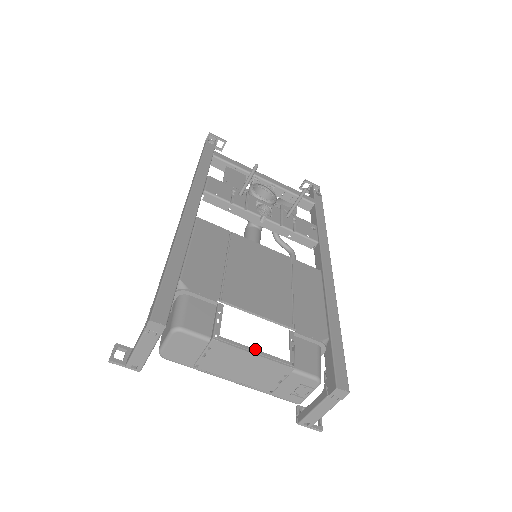
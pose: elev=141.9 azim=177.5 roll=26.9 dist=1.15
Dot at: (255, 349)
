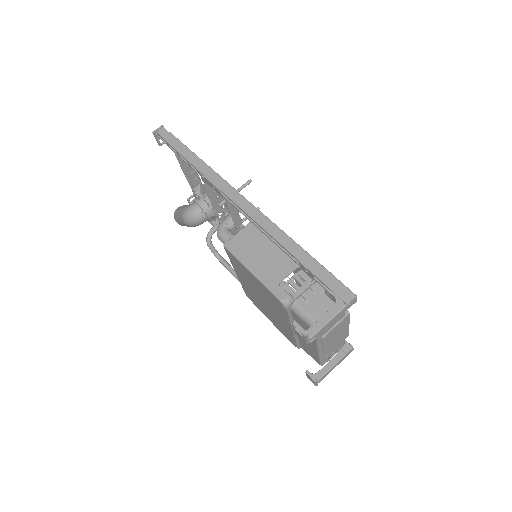
Dot at: occluded
